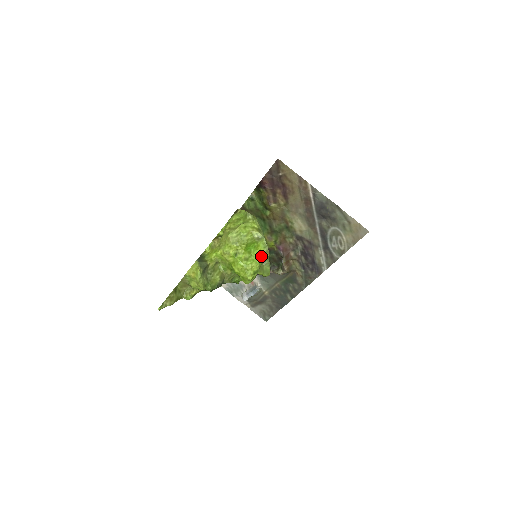
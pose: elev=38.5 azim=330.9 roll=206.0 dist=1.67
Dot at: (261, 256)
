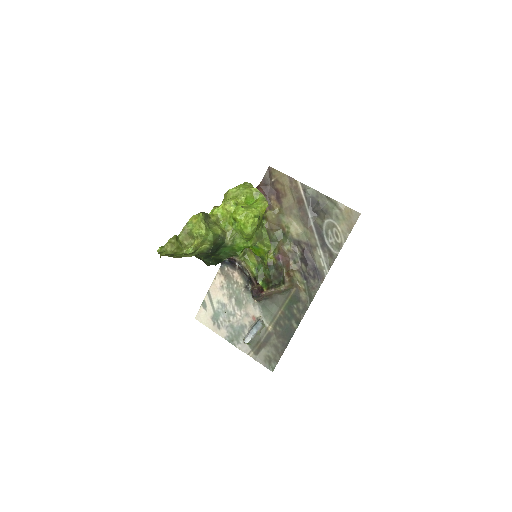
Dot at: (260, 204)
